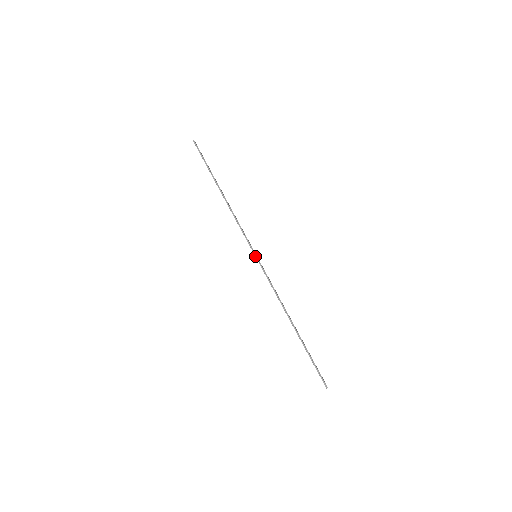
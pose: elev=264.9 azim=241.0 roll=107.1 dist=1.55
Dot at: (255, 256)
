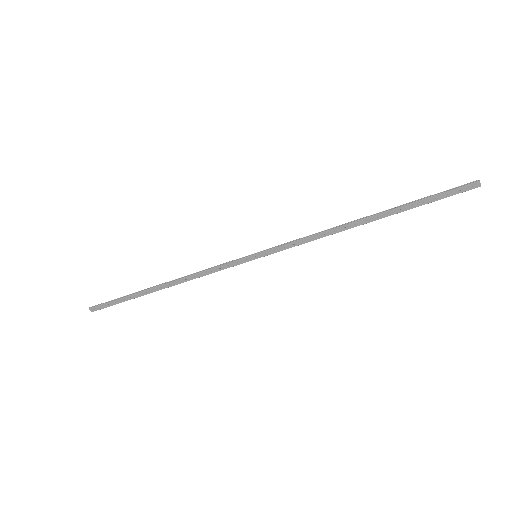
Dot at: (255, 254)
